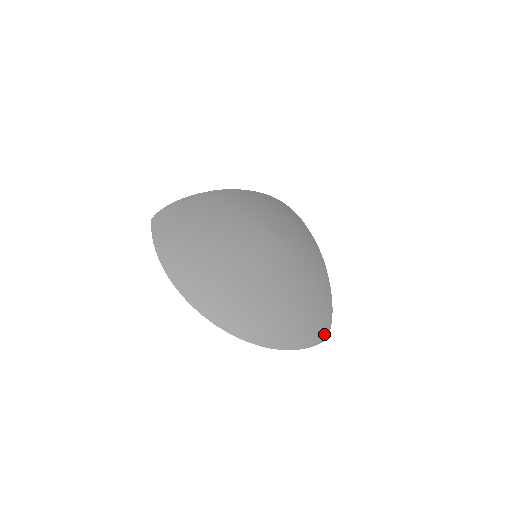
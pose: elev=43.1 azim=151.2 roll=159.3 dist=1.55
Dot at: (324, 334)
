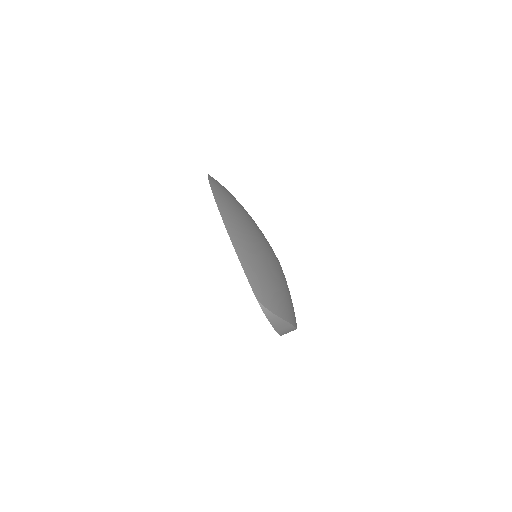
Dot at: (258, 293)
